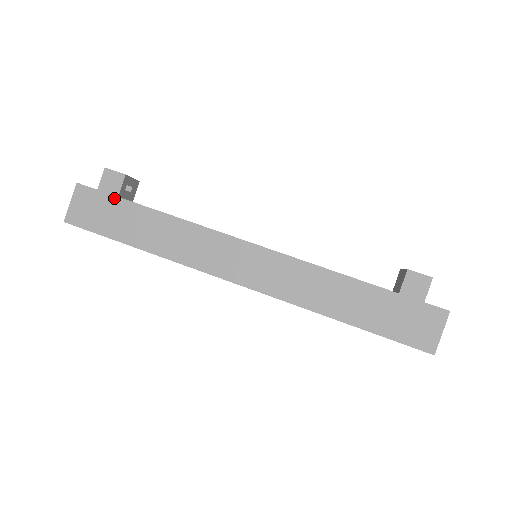
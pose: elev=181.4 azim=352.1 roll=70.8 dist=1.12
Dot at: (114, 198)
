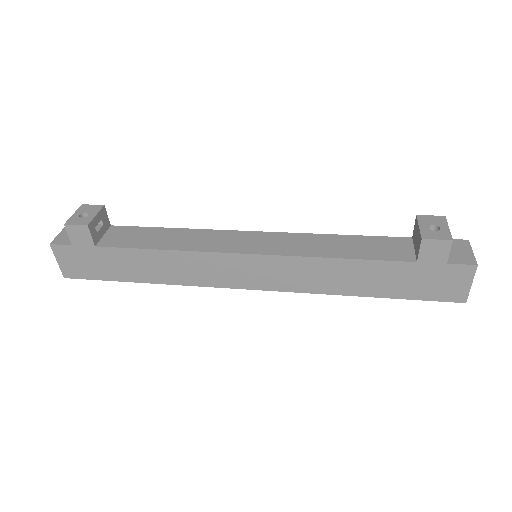
Dot at: (92, 248)
